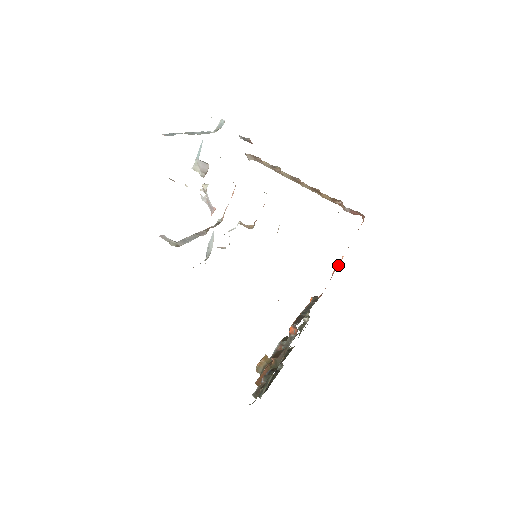
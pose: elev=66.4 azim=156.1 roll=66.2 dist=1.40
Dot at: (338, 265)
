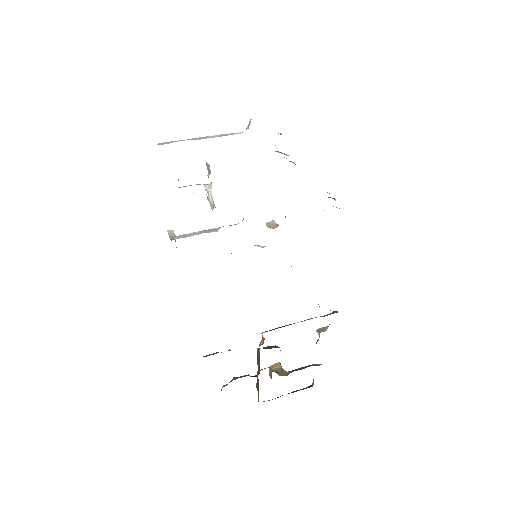
Dot at: occluded
